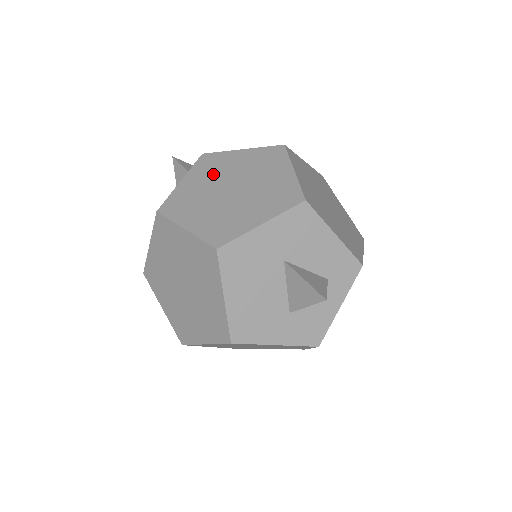
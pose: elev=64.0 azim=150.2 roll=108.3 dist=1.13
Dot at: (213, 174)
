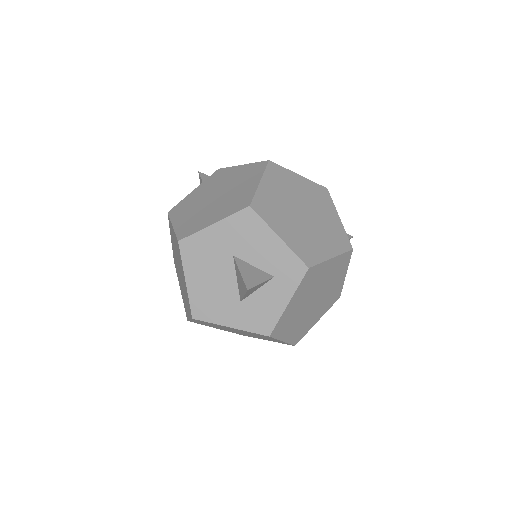
Dot at: (213, 185)
